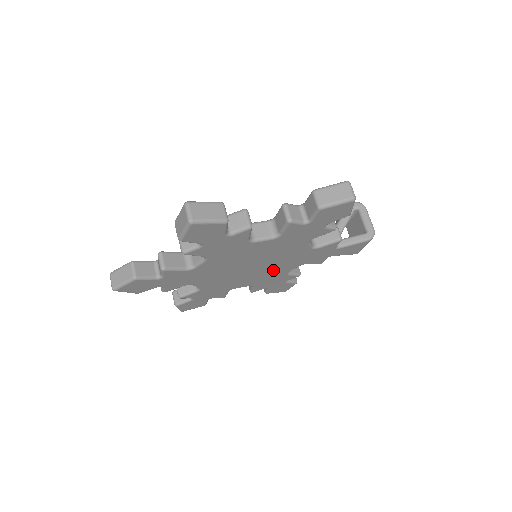
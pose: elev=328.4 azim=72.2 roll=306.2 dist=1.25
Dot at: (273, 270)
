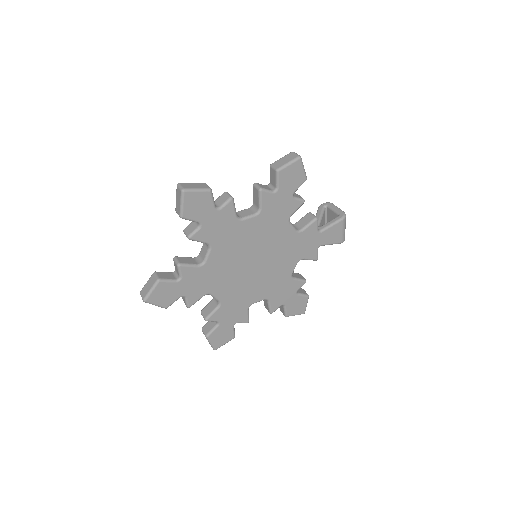
Dot at: (276, 270)
